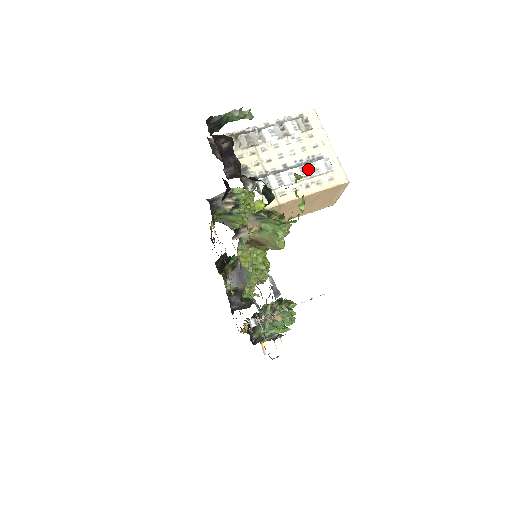
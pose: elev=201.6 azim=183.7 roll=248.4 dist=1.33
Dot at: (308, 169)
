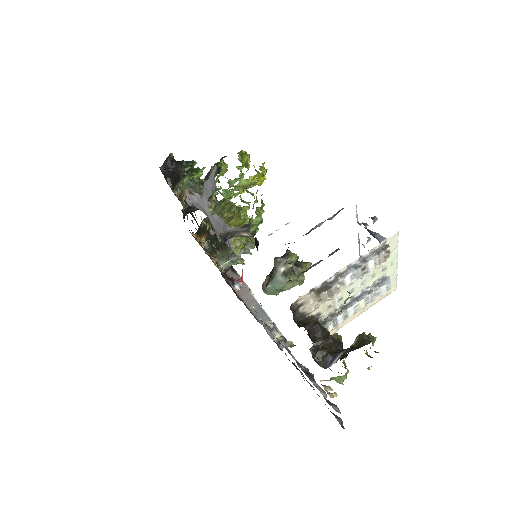
Dot at: (371, 296)
